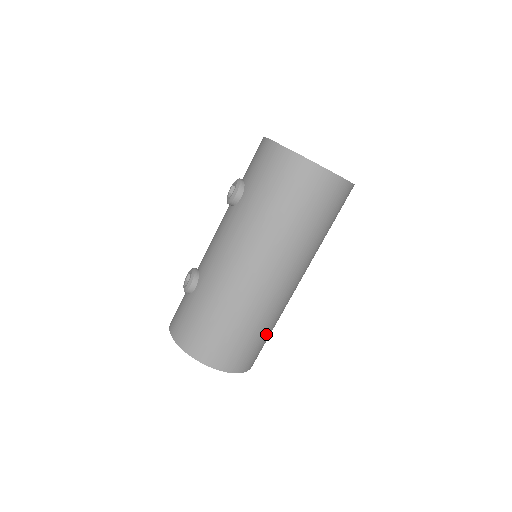
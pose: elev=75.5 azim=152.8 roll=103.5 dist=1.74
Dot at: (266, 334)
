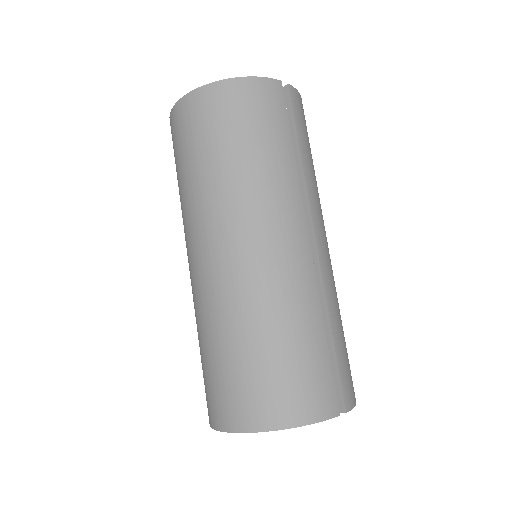
Dot at: (270, 346)
